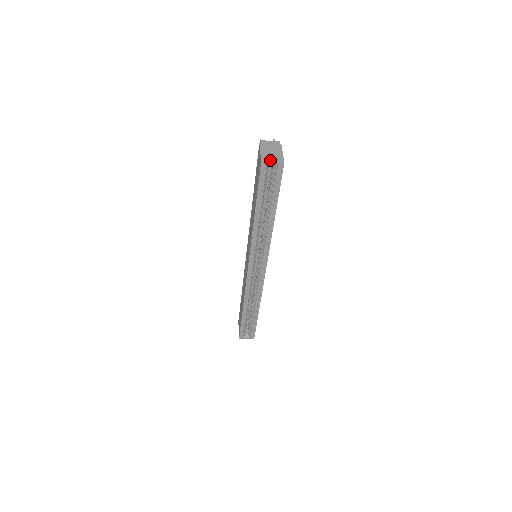
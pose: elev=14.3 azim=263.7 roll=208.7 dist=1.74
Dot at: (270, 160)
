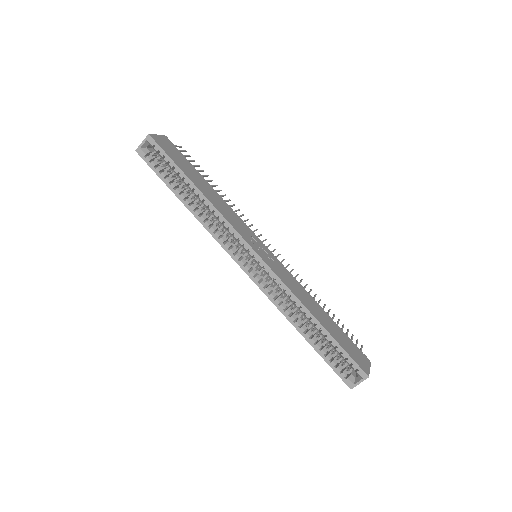
Dot at: (142, 144)
